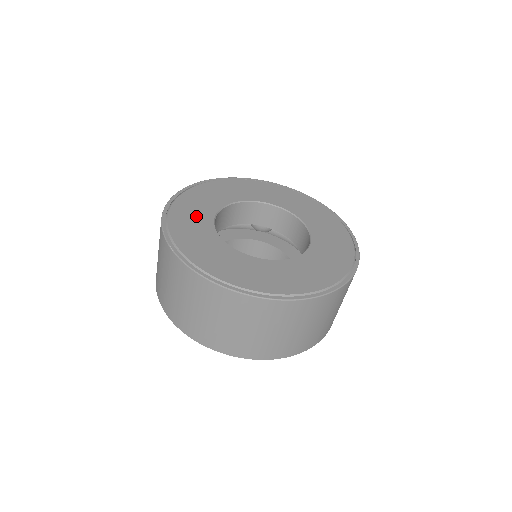
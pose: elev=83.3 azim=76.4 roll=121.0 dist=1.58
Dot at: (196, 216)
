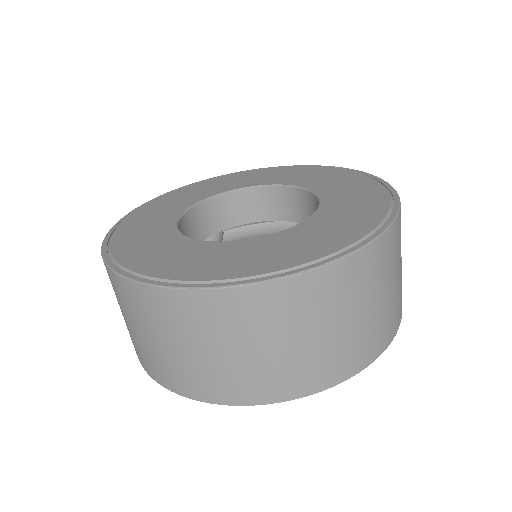
Dot at: (164, 248)
